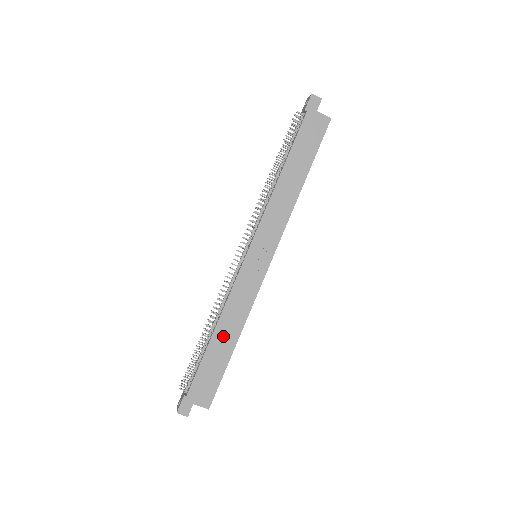
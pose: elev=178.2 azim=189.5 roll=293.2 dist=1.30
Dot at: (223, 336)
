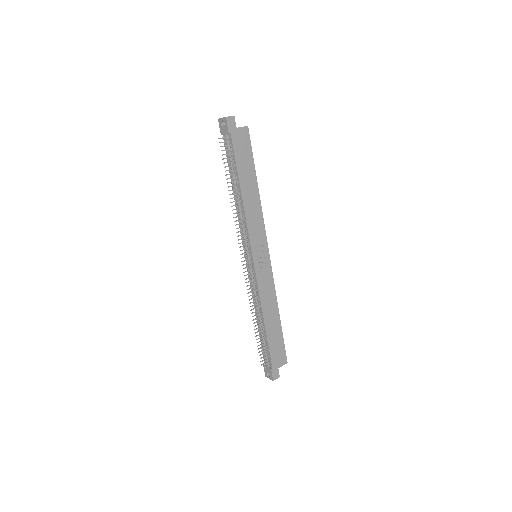
Dot at: (270, 319)
